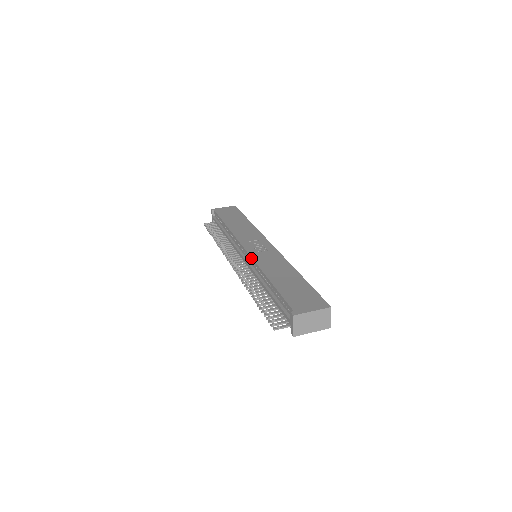
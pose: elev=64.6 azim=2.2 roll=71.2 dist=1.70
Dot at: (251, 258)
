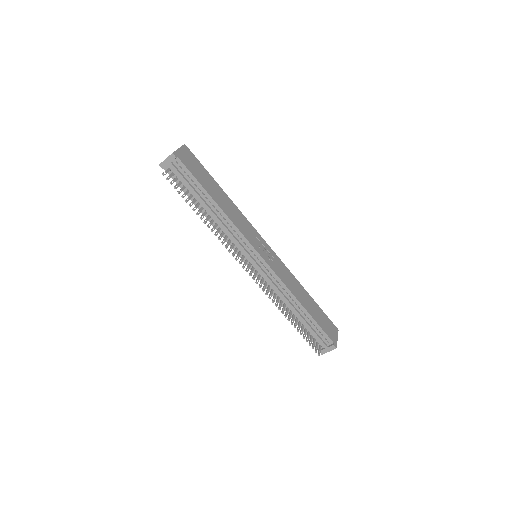
Dot at: (275, 274)
